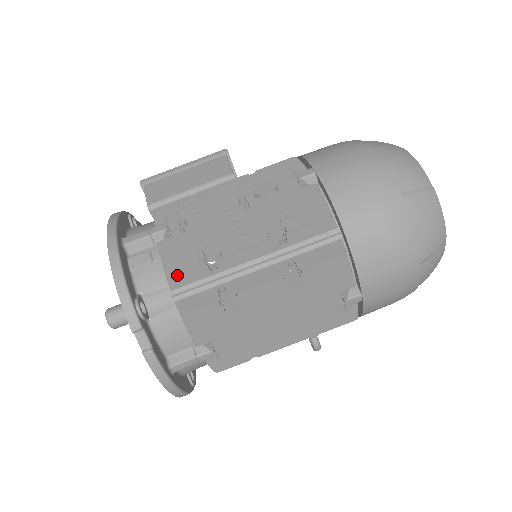
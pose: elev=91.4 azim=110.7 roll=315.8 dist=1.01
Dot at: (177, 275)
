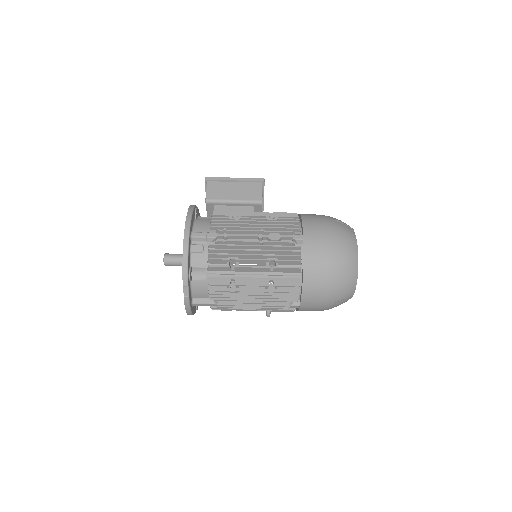
Dot at: (214, 267)
